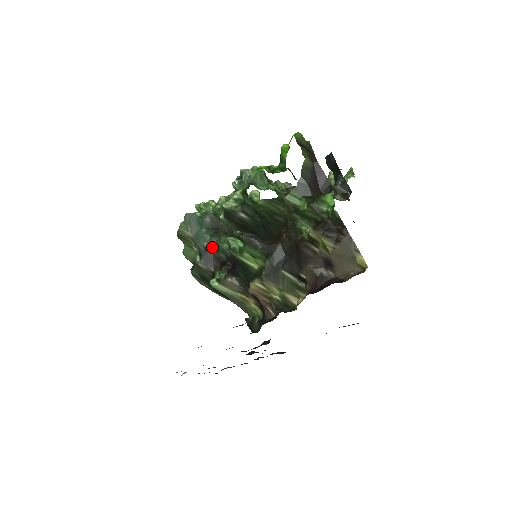
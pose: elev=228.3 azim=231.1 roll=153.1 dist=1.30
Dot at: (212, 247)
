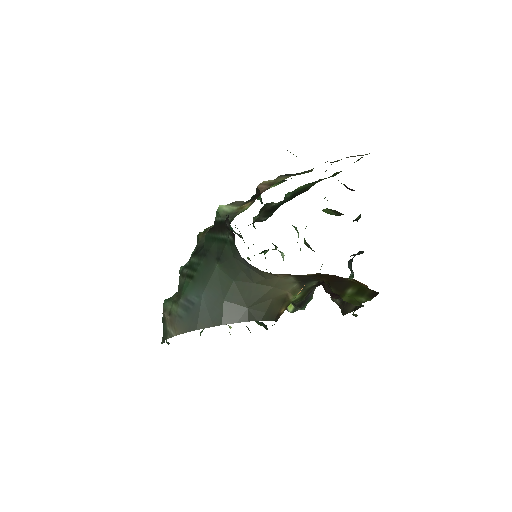
Dot at: occluded
